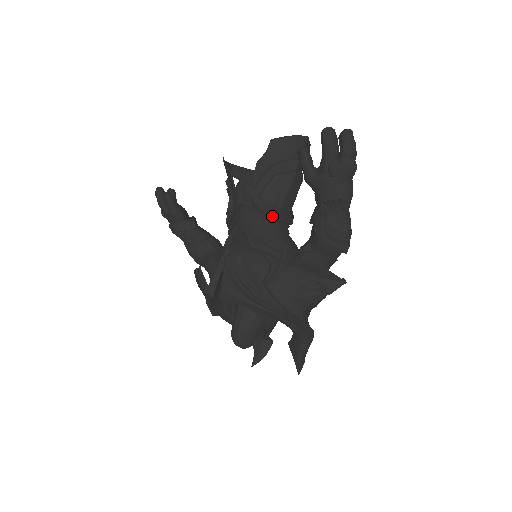
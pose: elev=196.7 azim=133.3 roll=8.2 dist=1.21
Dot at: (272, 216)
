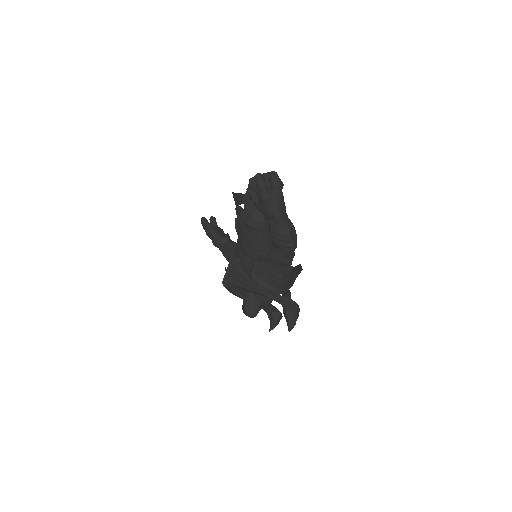
Dot at: (256, 229)
